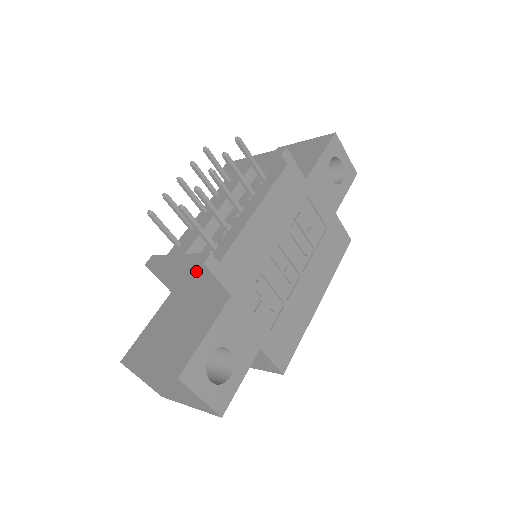
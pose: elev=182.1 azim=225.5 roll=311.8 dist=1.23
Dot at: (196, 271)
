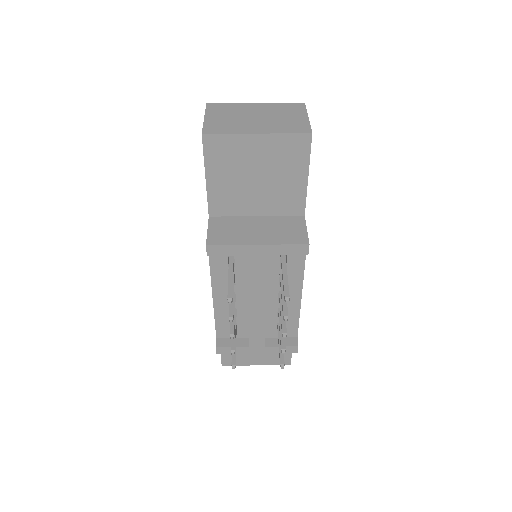
Dot at: occluded
